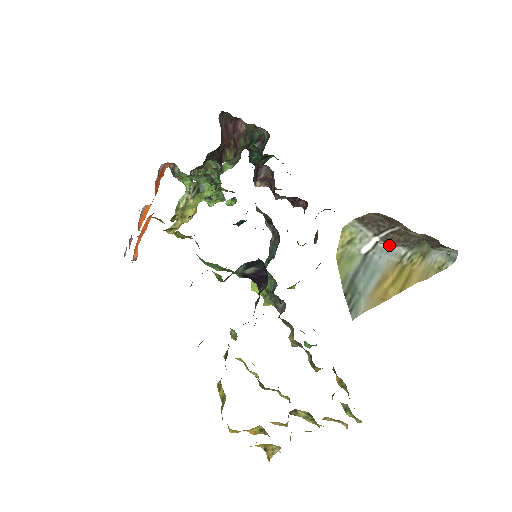
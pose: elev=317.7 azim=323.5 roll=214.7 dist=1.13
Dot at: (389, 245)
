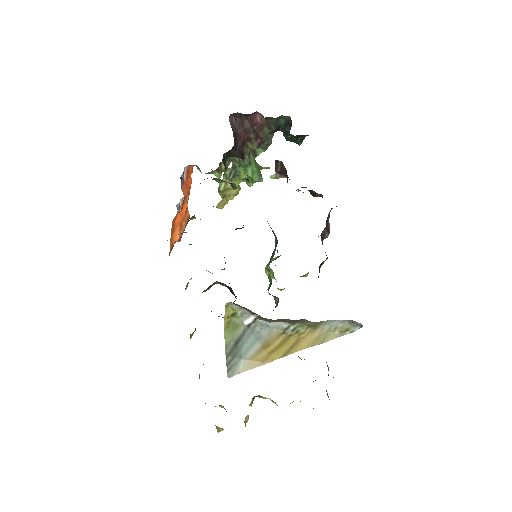
Dot at: (267, 321)
